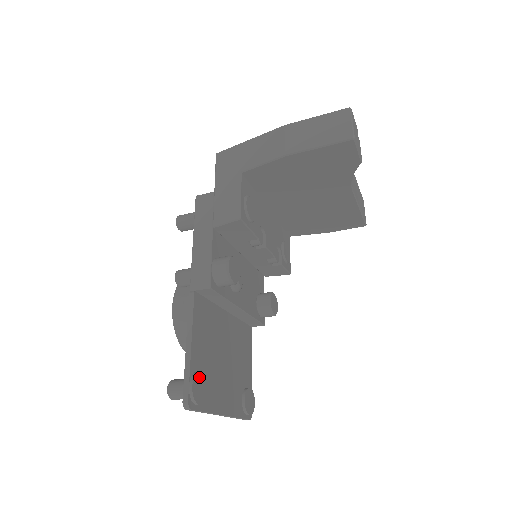
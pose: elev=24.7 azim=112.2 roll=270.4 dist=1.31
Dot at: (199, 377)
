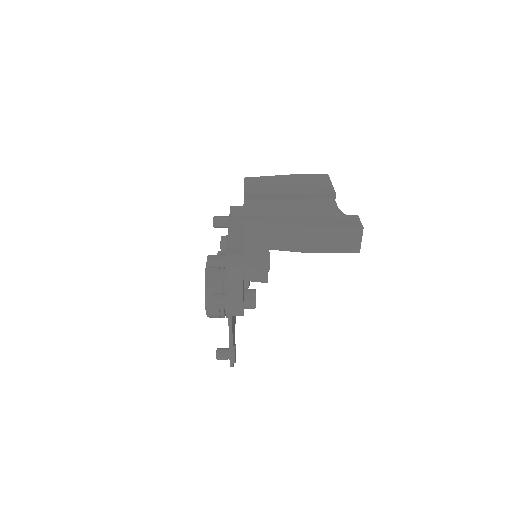
Dot at: (235, 351)
